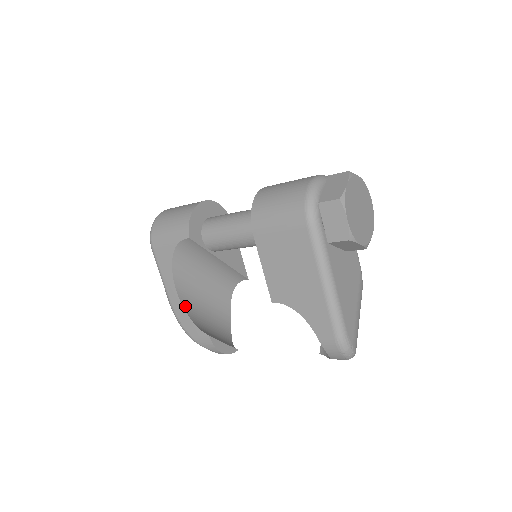
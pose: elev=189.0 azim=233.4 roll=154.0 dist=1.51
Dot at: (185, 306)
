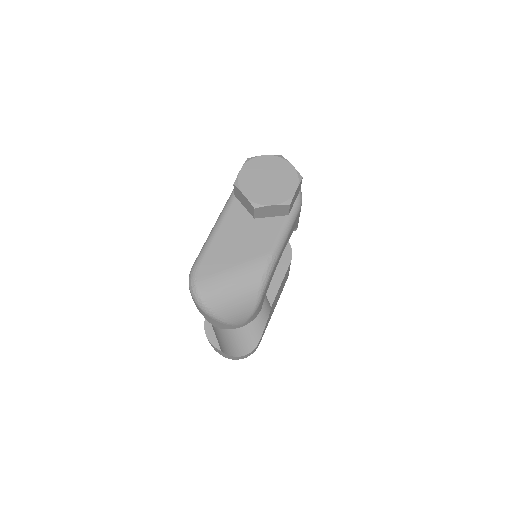
Dot at: occluded
